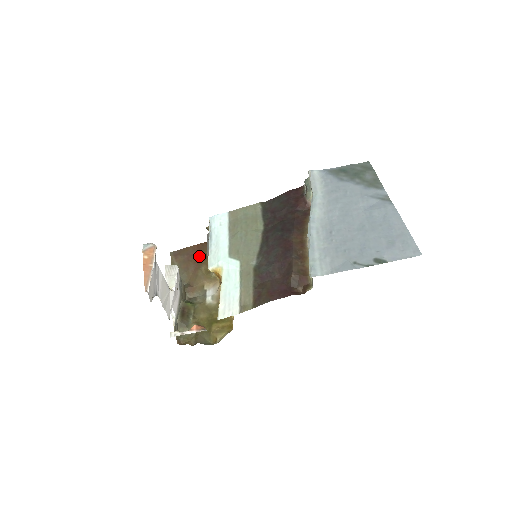
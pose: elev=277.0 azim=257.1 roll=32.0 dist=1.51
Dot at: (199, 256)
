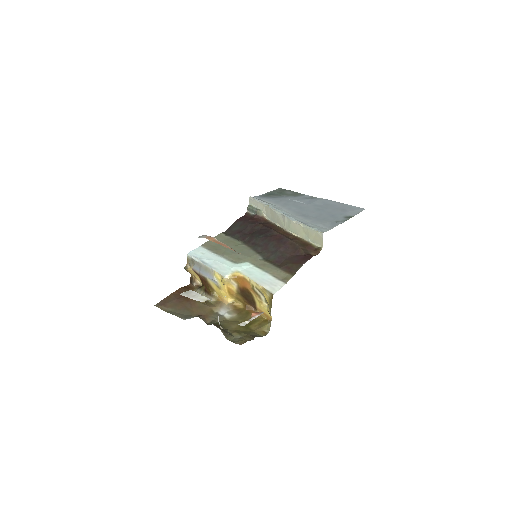
Dot at: occluded
